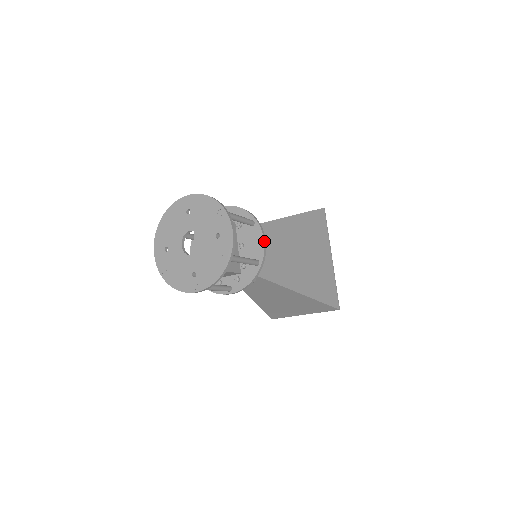
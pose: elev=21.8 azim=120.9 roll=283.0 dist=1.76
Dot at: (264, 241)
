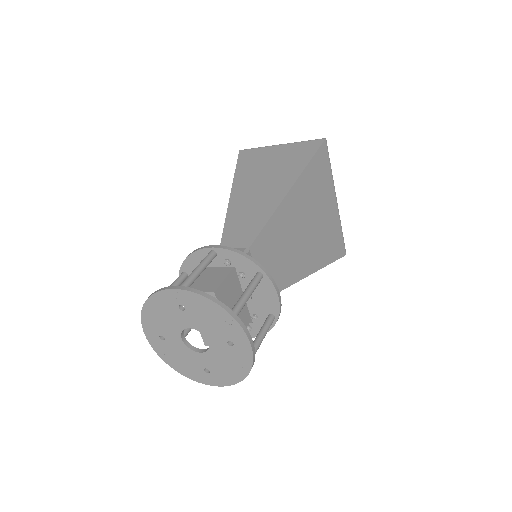
Dot at: (278, 297)
